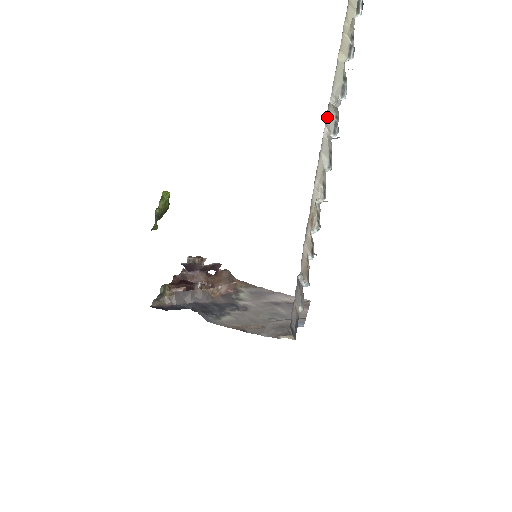
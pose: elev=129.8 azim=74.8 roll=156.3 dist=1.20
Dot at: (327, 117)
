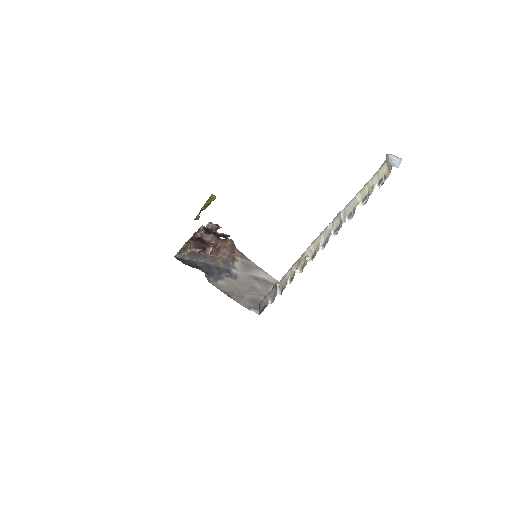
Dot at: (335, 218)
